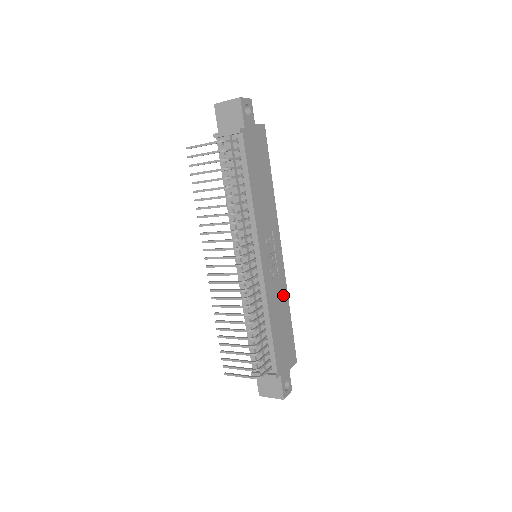
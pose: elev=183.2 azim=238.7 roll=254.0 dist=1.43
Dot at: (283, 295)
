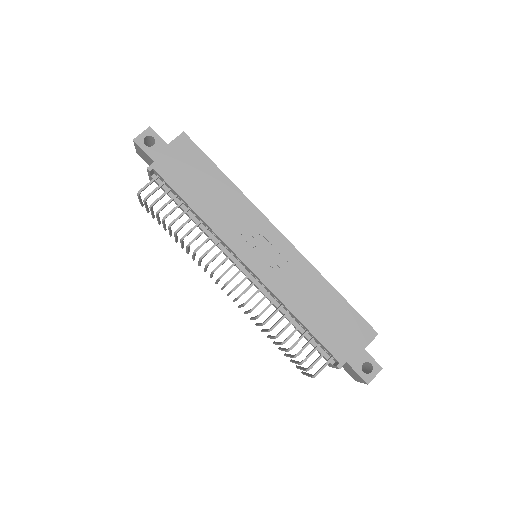
Dot at: (309, 277)
